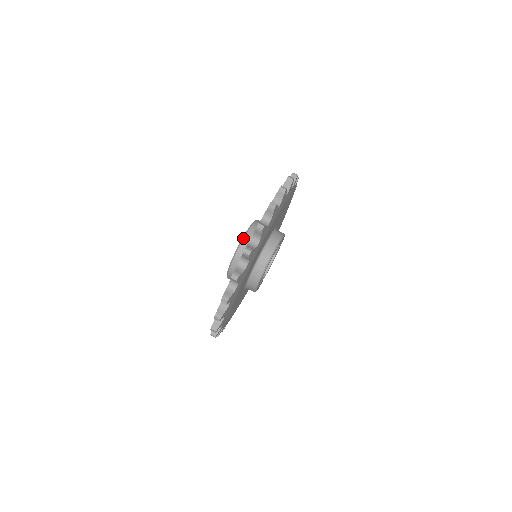
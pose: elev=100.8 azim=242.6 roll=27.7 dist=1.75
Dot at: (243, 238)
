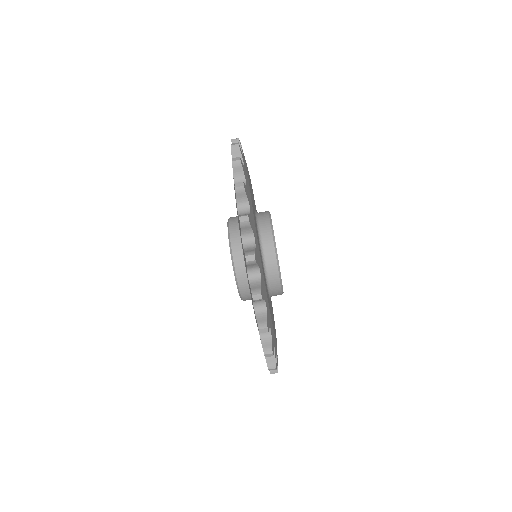
Dot at: (232, 259)
